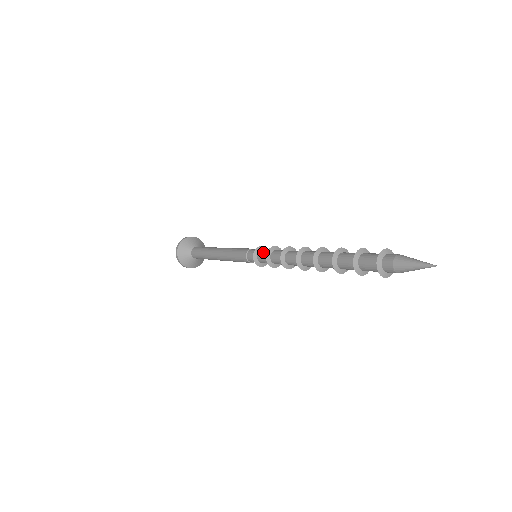
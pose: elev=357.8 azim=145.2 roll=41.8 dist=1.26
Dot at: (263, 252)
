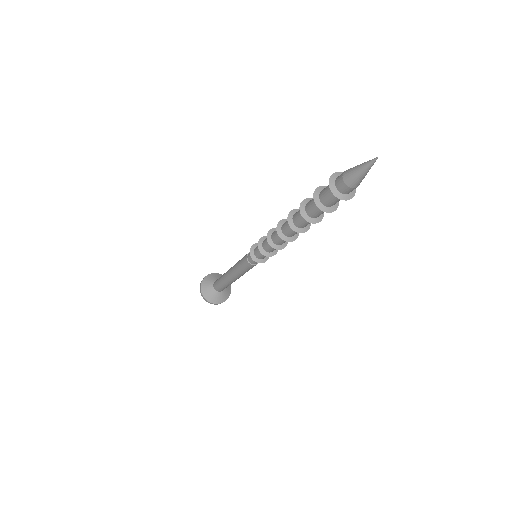
Dot at: occluded
